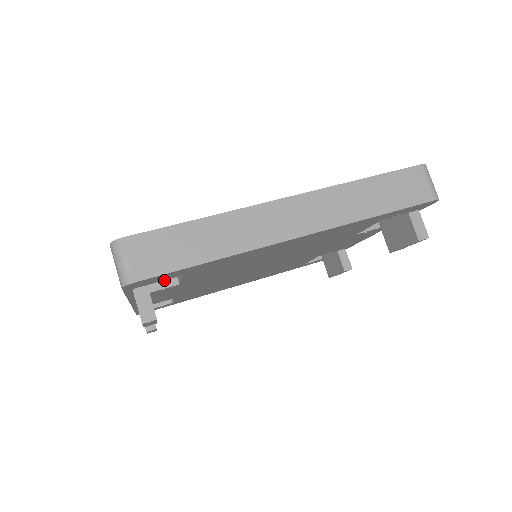
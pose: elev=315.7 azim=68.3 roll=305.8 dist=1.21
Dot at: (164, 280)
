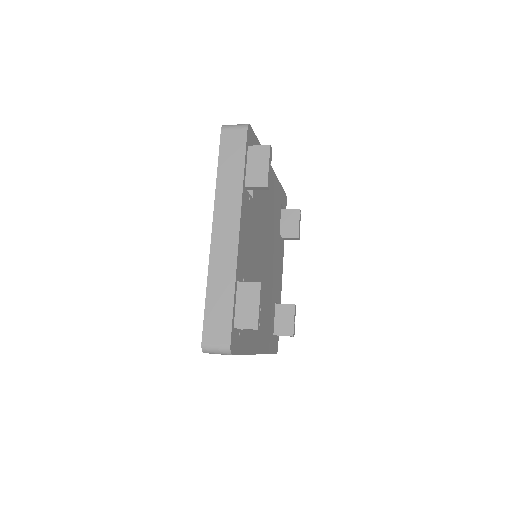
Dot at: occluded
